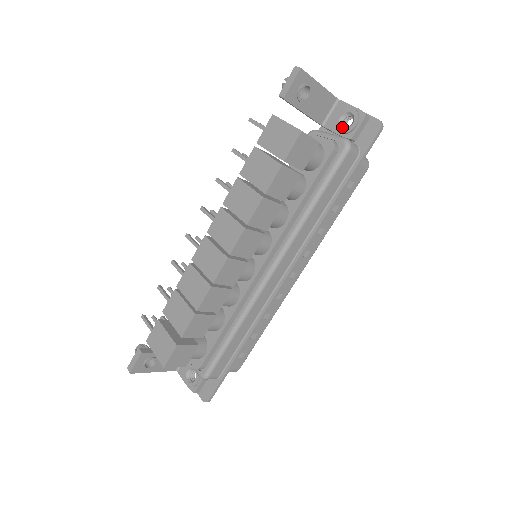
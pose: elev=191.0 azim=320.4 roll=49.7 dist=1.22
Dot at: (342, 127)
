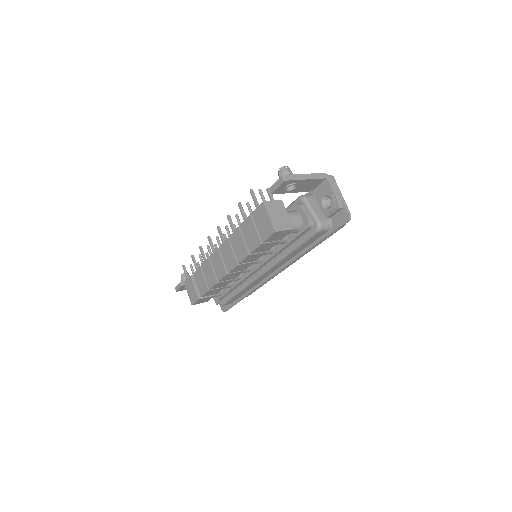
Dot at: (323, 205)
